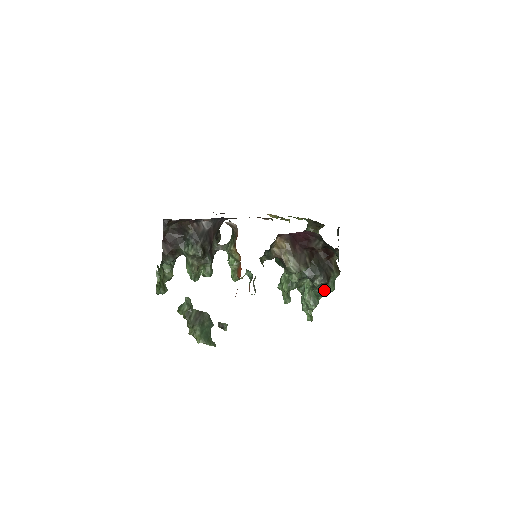
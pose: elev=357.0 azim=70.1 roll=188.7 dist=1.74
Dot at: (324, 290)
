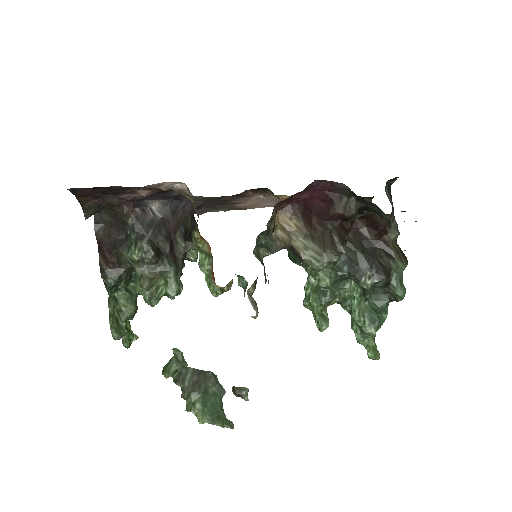
Dot at: (387, 299)
